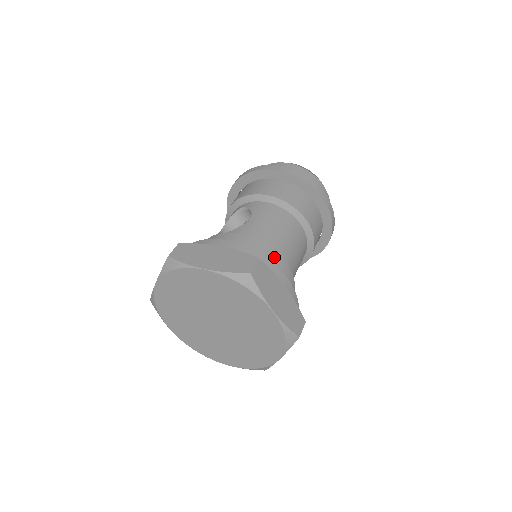
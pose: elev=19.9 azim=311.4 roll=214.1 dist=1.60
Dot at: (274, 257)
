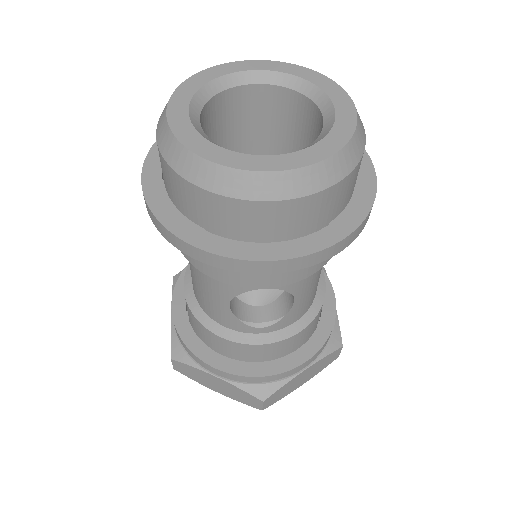
Dot at: occluded
